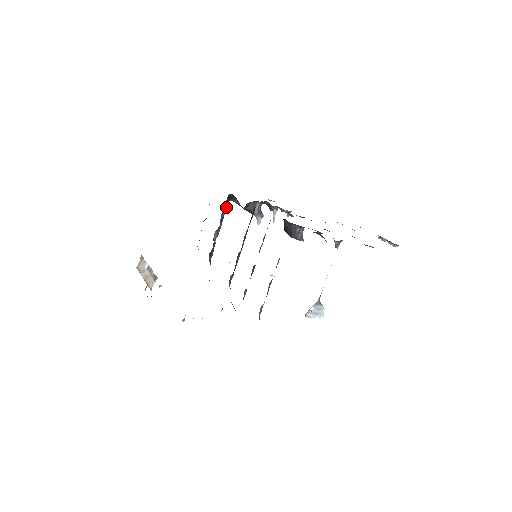
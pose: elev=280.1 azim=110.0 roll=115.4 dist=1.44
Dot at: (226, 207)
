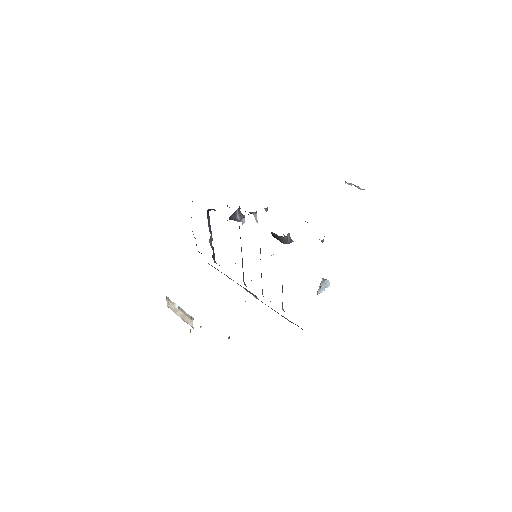
Dot at: (209, 218)
